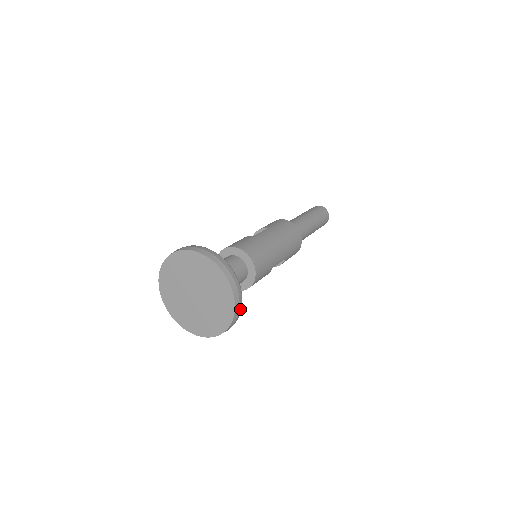
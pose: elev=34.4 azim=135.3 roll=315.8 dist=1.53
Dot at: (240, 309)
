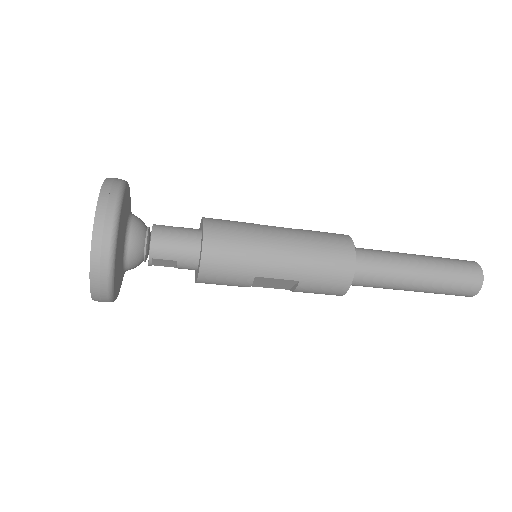
Dot at: (105, 270)
